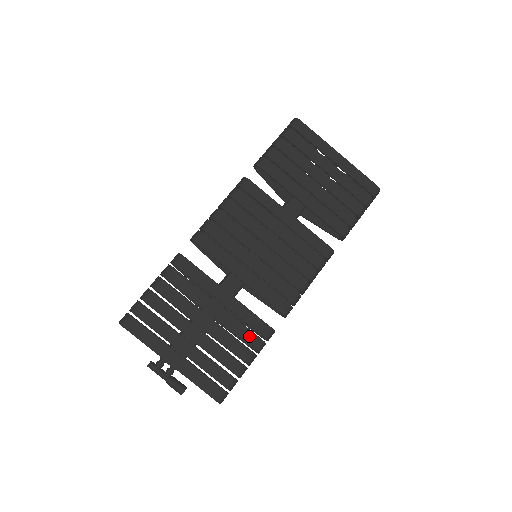
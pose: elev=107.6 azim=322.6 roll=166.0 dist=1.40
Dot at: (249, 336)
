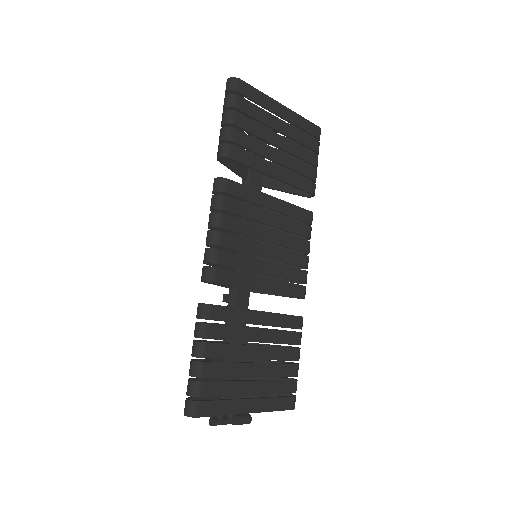
Dot at: (291, 337)
